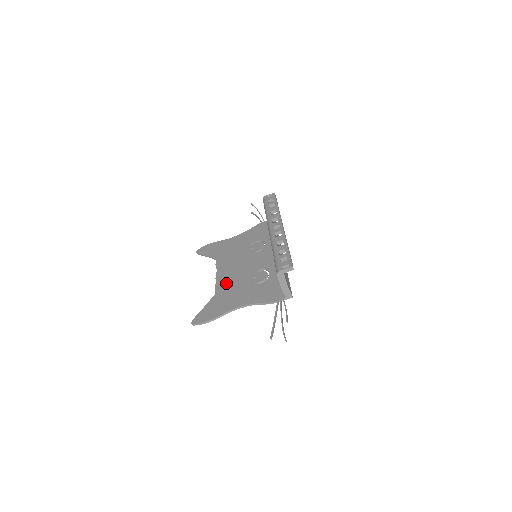
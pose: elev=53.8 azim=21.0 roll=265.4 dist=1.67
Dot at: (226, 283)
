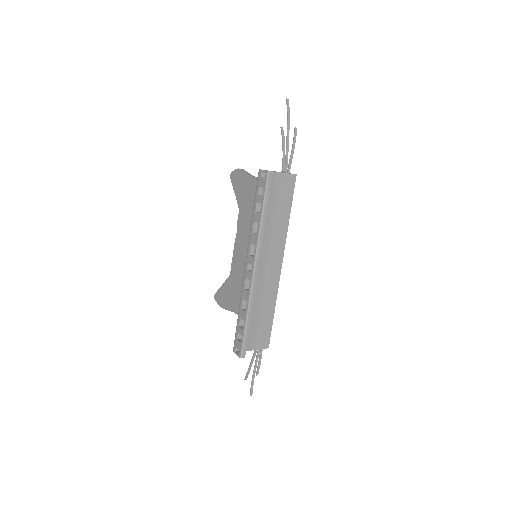
Dot at: (237, 267)
